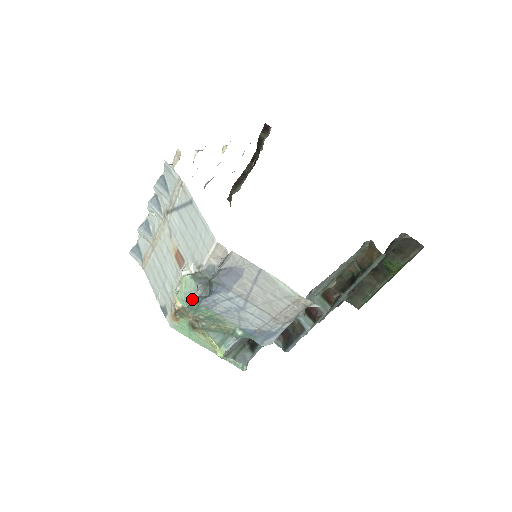
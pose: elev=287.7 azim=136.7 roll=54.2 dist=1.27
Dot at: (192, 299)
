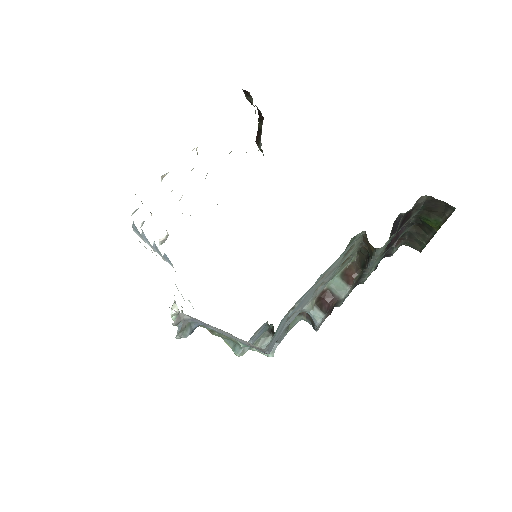
Dot at: occluded
